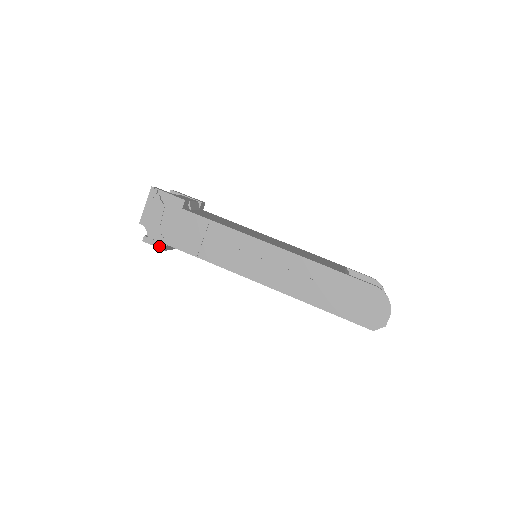
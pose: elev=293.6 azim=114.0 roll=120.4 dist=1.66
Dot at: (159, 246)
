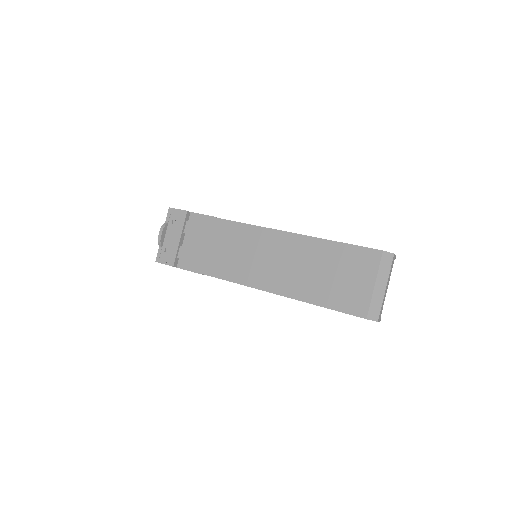
Dot at: (183, 210)
